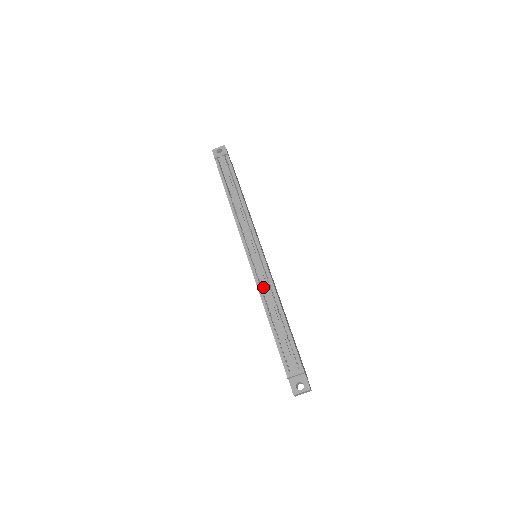
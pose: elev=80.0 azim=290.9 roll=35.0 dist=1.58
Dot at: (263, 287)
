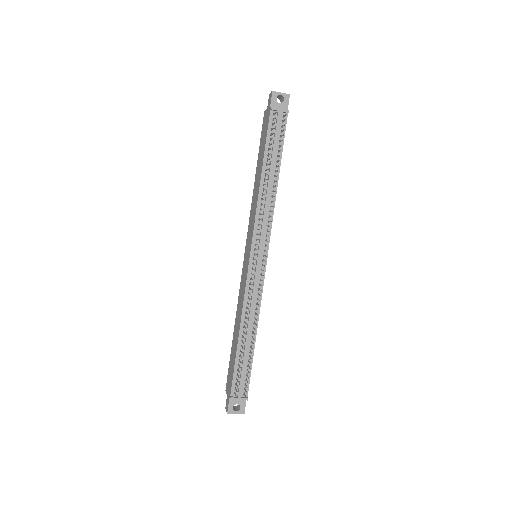
Dot at: (250, 301)
